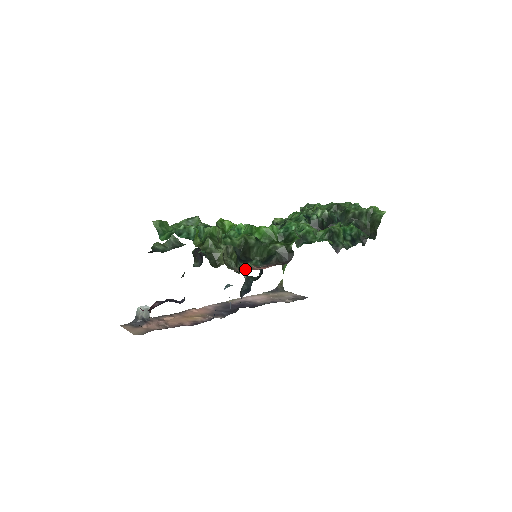
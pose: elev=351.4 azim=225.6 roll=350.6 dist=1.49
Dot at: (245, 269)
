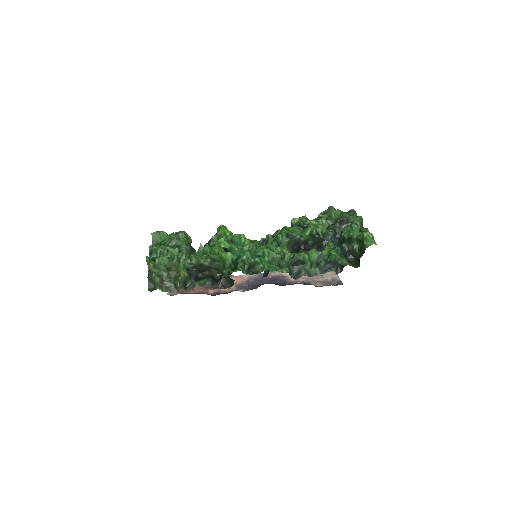
Dot at: (191, 287)
